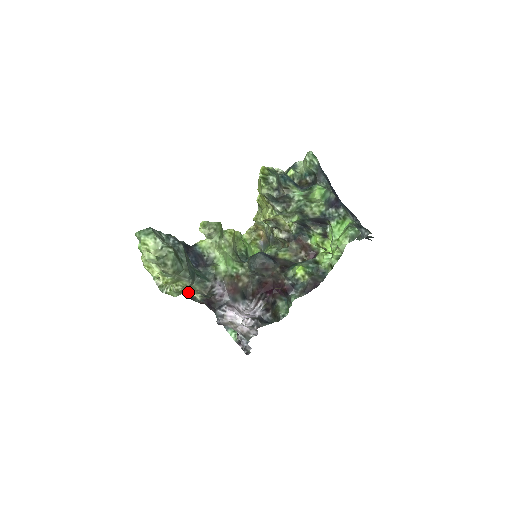
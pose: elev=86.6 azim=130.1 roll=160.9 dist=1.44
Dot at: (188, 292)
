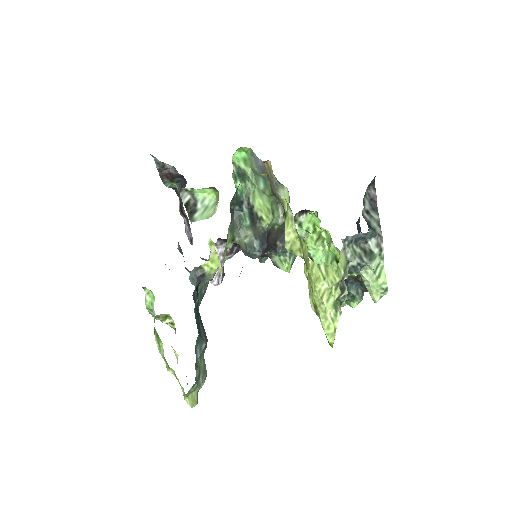
Dot at: occluded
